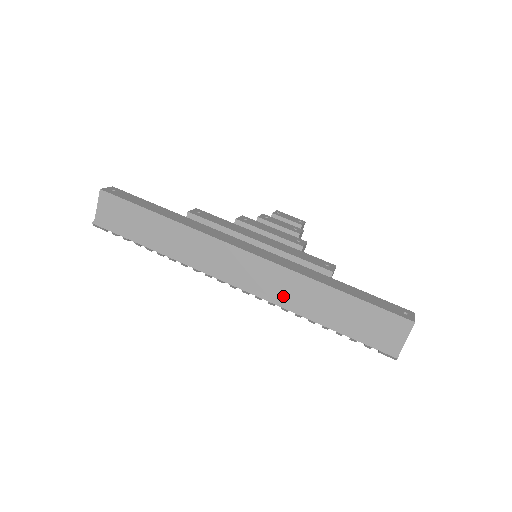
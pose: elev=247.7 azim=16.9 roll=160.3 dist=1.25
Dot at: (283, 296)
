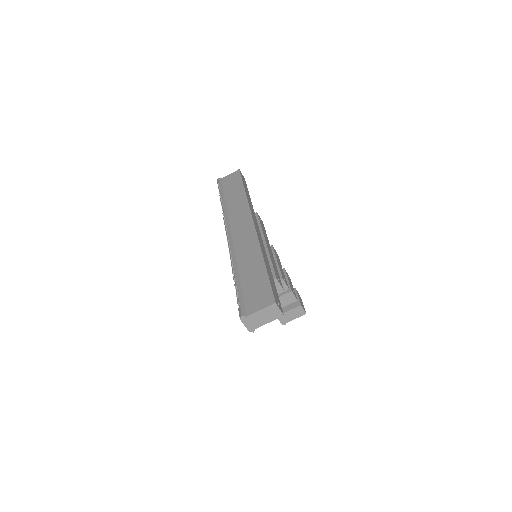
Dot at: (239, 251)
